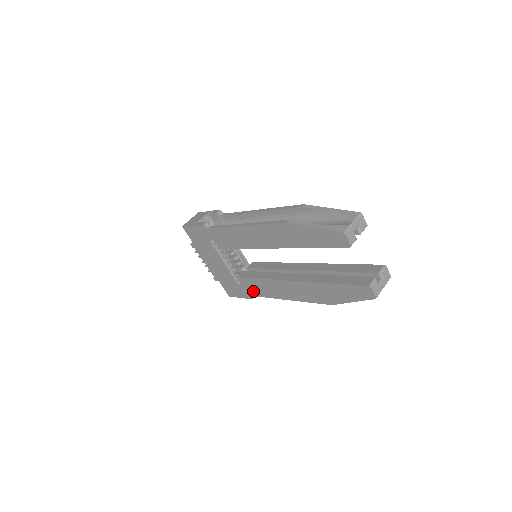
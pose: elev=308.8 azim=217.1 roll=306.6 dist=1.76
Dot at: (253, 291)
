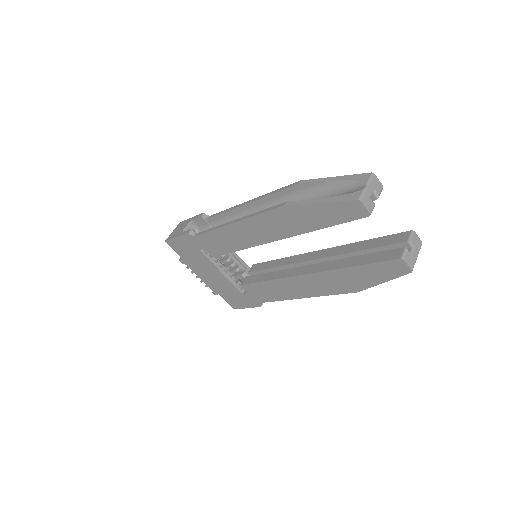
Dot at: (261, 297)
